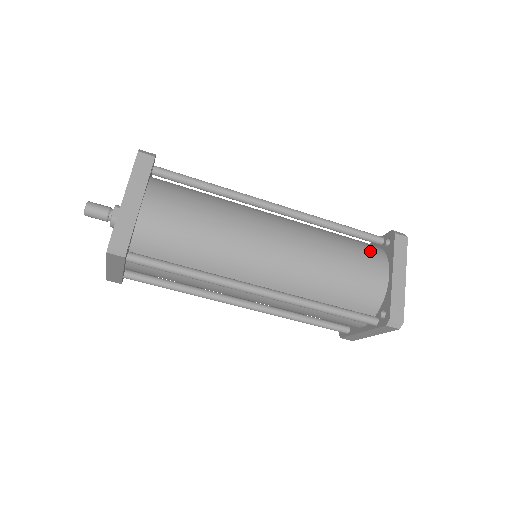
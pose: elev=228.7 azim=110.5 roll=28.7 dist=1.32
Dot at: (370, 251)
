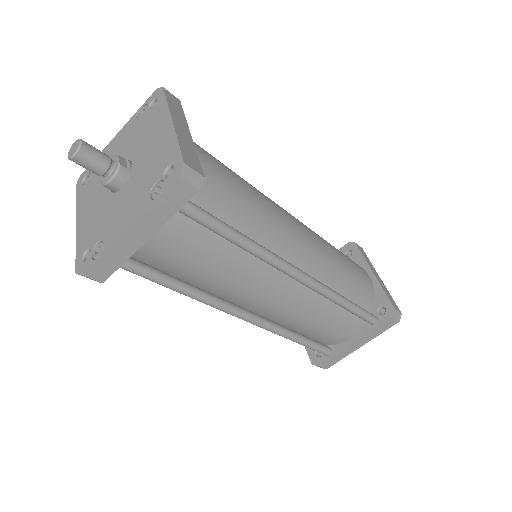
Dot at: occluded
